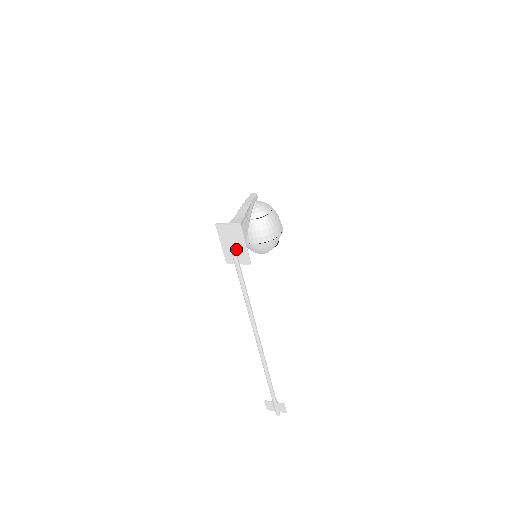
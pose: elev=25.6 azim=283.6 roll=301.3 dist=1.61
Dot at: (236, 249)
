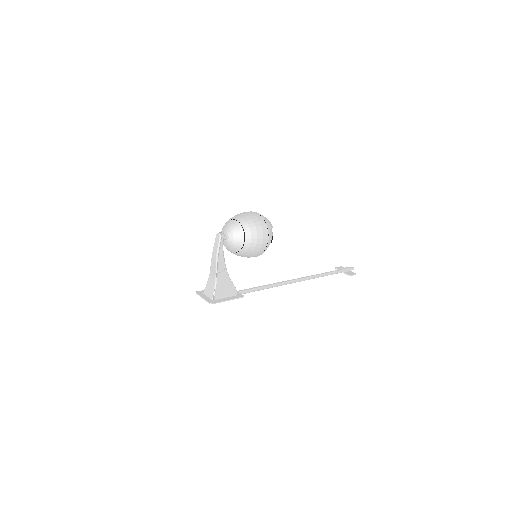
Dot at: occluded
